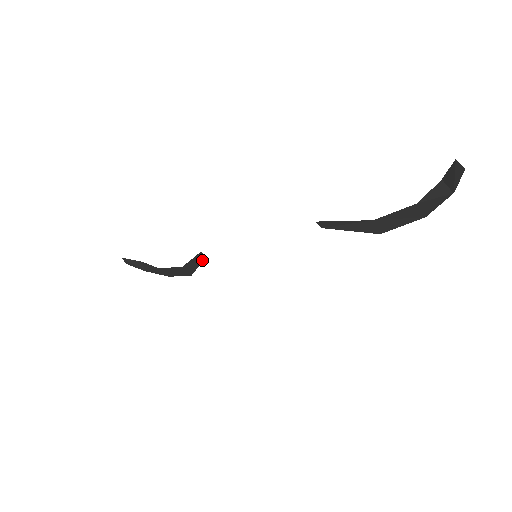
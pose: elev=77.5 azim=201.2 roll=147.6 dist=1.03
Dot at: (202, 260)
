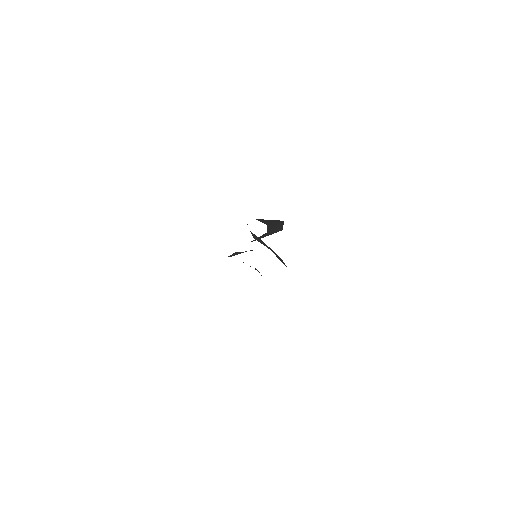
Dot at: occluded
